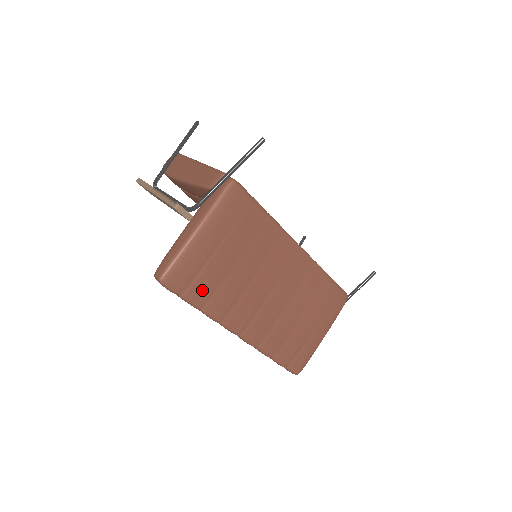
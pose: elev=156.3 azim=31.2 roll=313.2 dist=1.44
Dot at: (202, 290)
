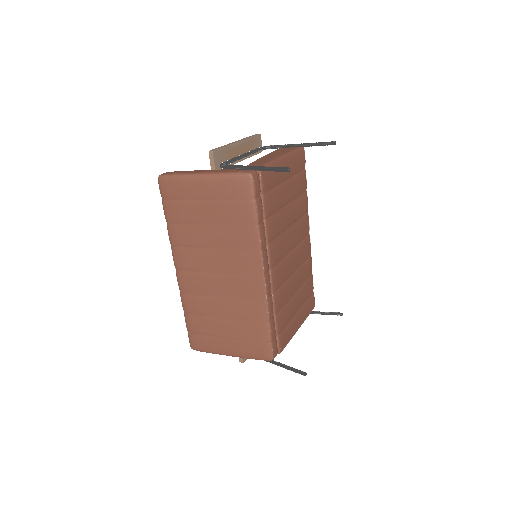
Dot at: (175, 212)
